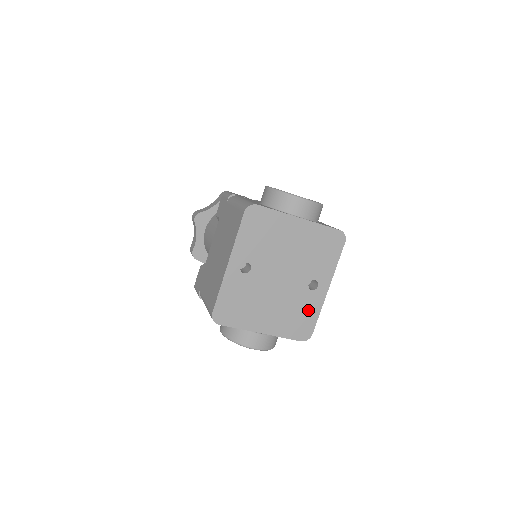
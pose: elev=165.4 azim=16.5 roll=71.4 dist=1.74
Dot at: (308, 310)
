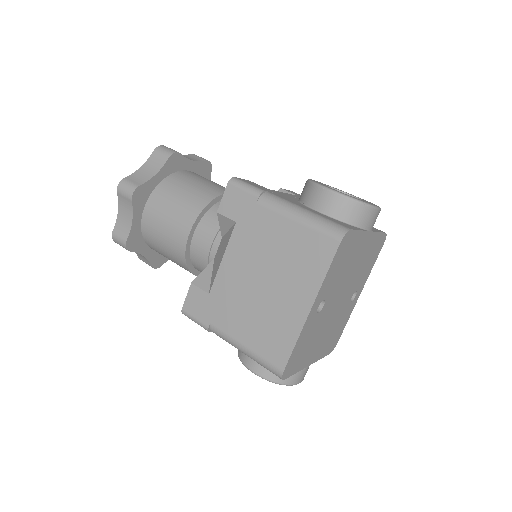
Dot at: (343, 322)
